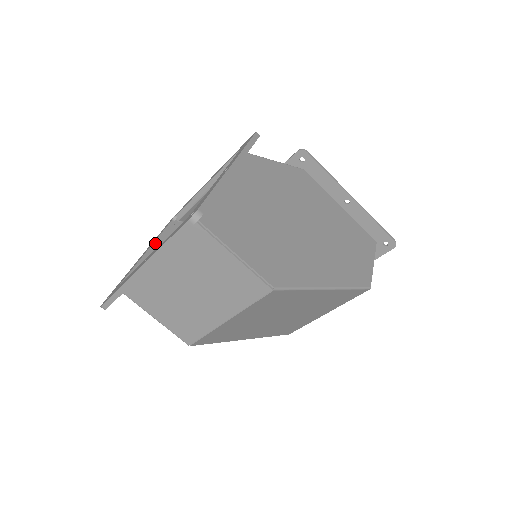
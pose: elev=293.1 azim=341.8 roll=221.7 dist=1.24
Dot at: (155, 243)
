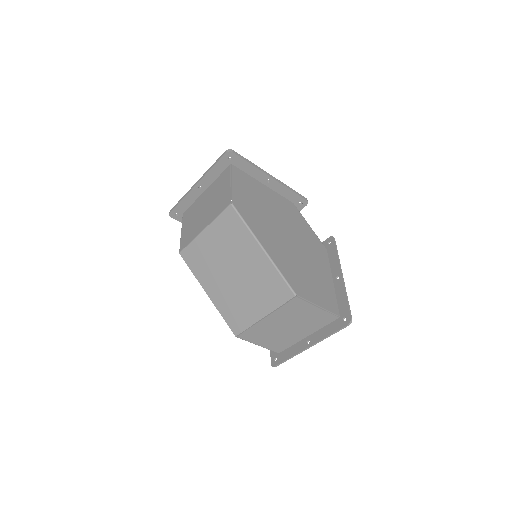
Dot at: occluded
